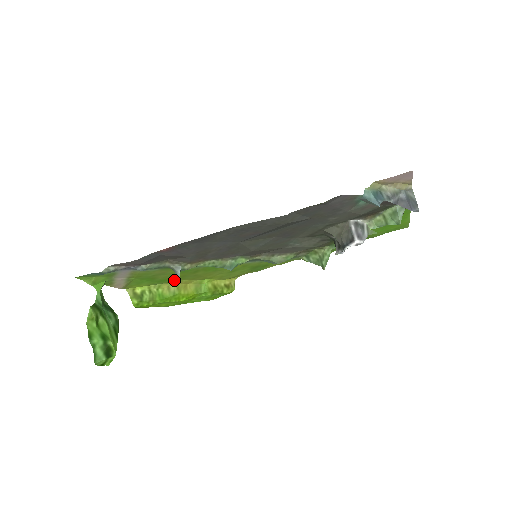
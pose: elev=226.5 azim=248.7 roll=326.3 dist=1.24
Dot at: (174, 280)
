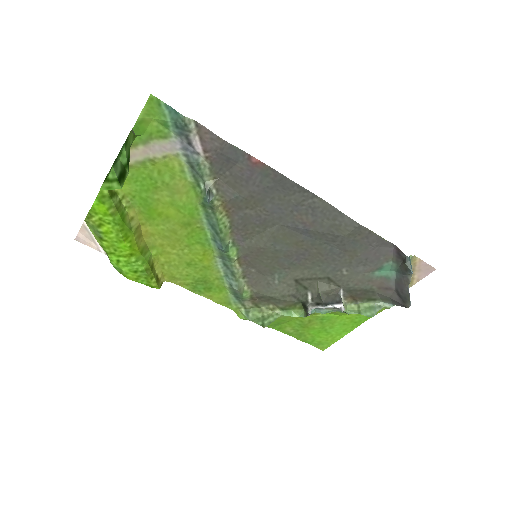
Dot at: (147, 216)
